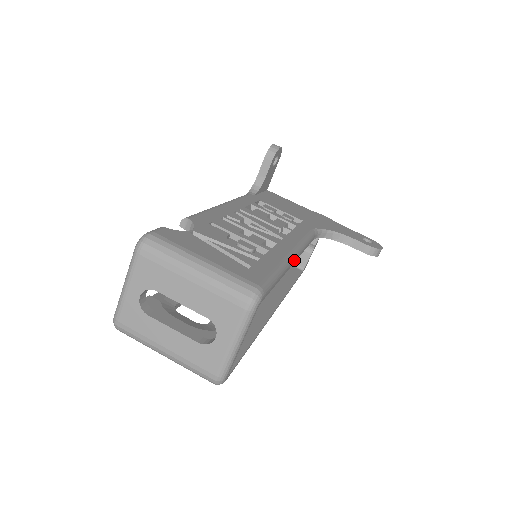
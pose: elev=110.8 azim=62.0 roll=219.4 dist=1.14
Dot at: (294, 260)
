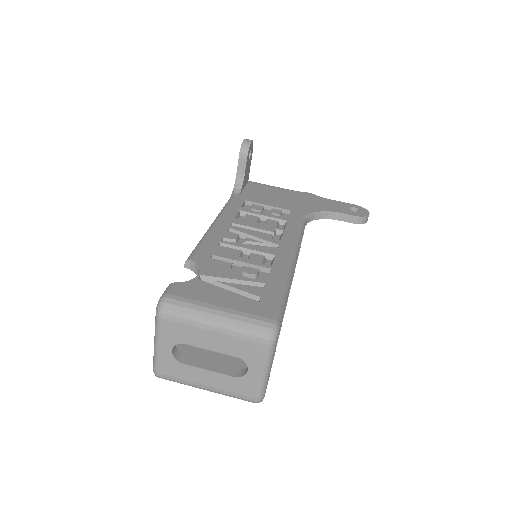
Dot at: occluded
